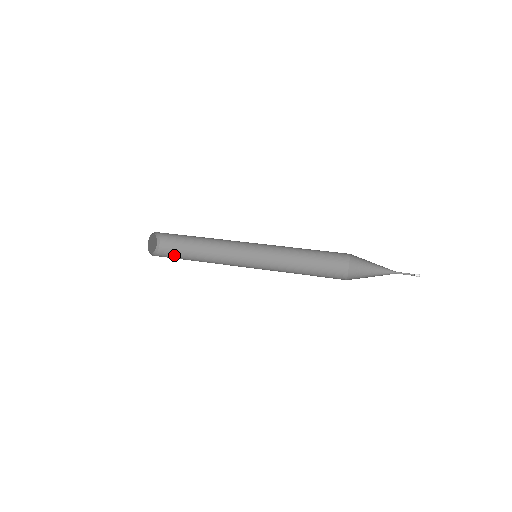
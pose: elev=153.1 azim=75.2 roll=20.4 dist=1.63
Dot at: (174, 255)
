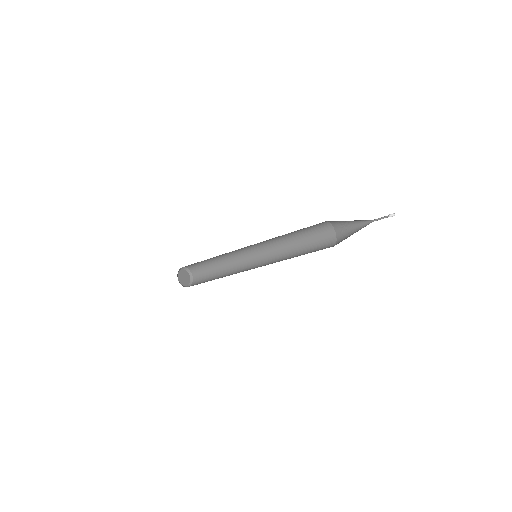
Dot at: occluded
